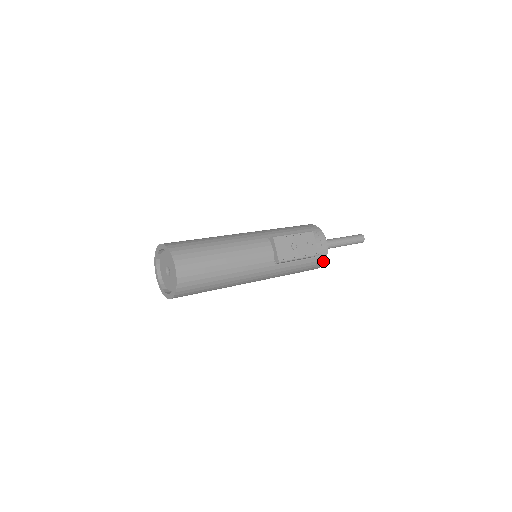
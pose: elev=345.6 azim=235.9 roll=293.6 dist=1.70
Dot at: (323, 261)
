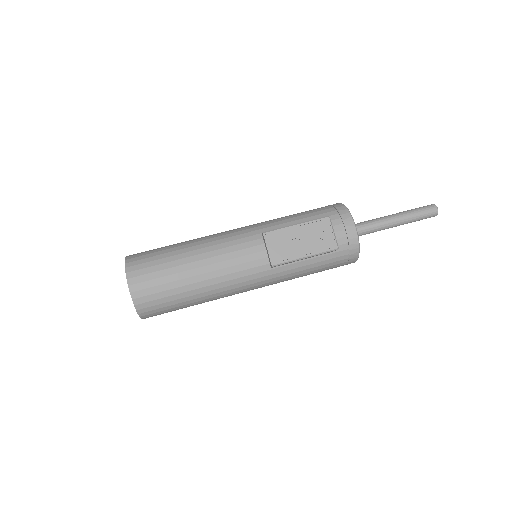
Dot at: (355, 254)
